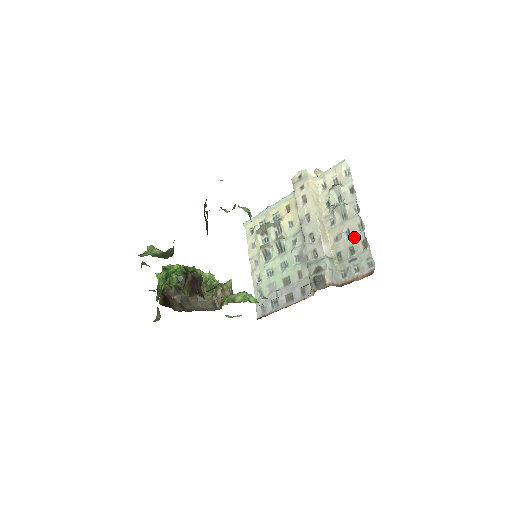
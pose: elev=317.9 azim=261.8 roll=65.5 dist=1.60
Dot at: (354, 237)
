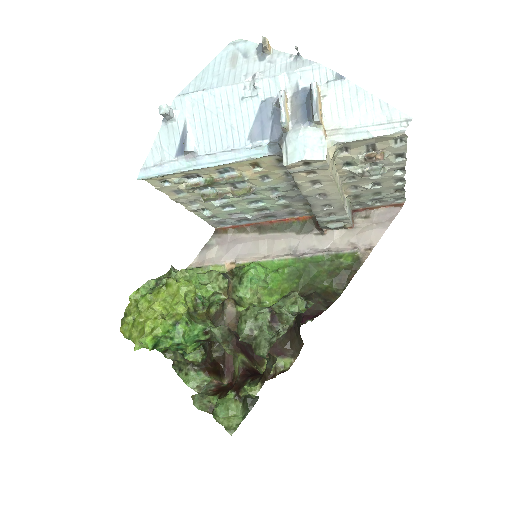
Dot at: (386, 188)
